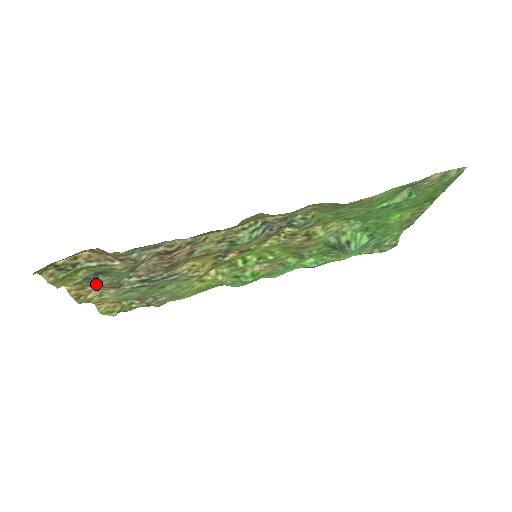
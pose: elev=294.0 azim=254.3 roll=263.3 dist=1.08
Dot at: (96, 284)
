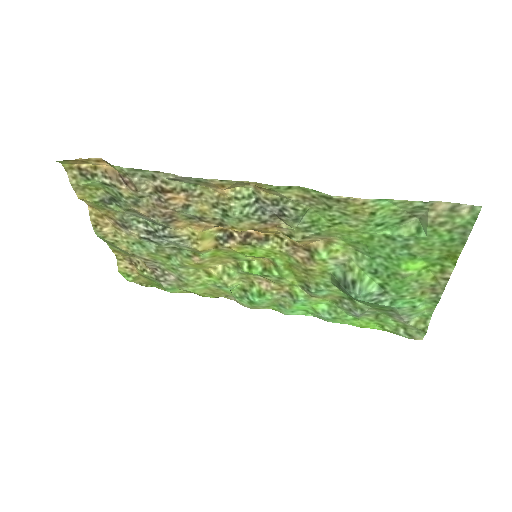
Dot at: (111, 216)
